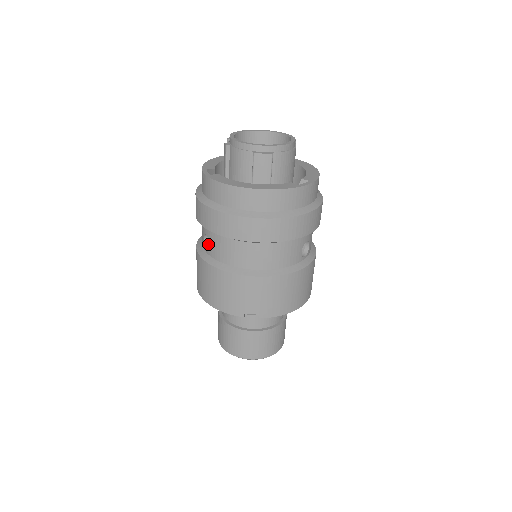
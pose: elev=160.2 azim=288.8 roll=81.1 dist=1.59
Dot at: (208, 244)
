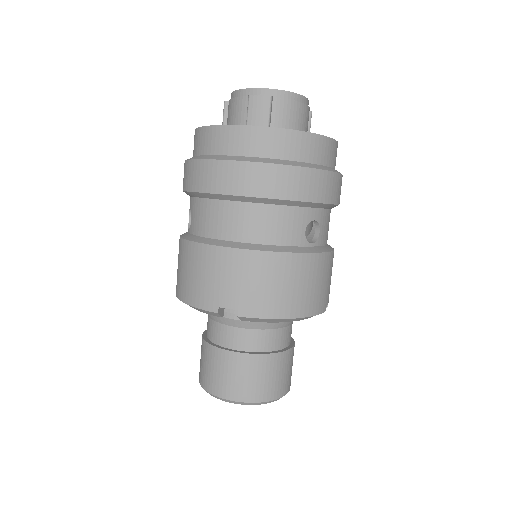
Dot at: occluded
